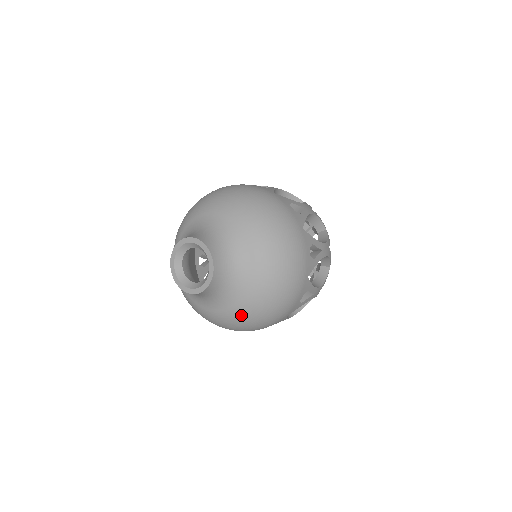
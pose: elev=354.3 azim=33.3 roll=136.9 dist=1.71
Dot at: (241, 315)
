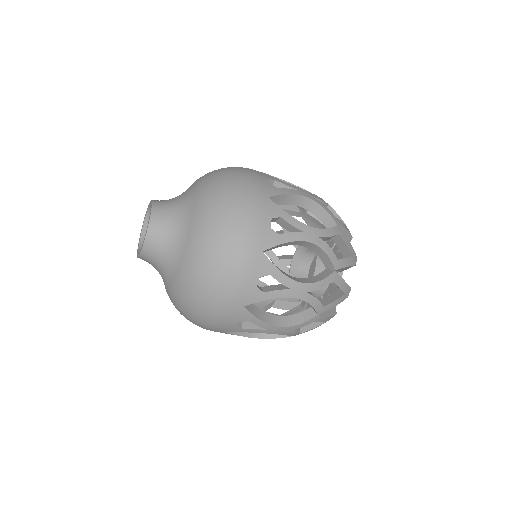
Dot at: (172, 301)
